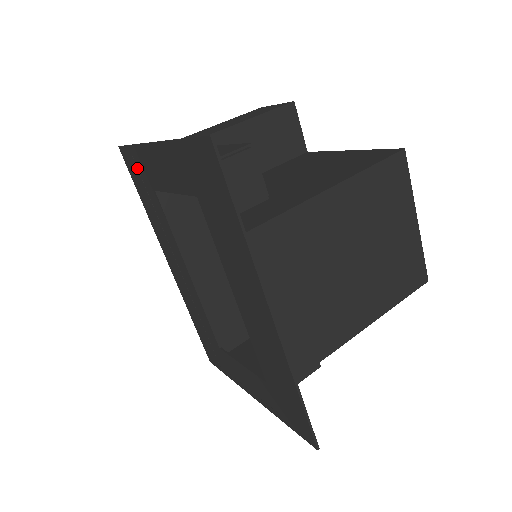
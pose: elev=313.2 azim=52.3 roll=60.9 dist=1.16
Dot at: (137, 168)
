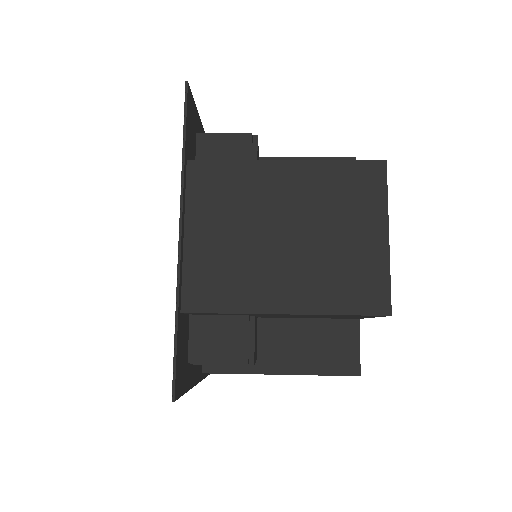
Dot at: occluded
